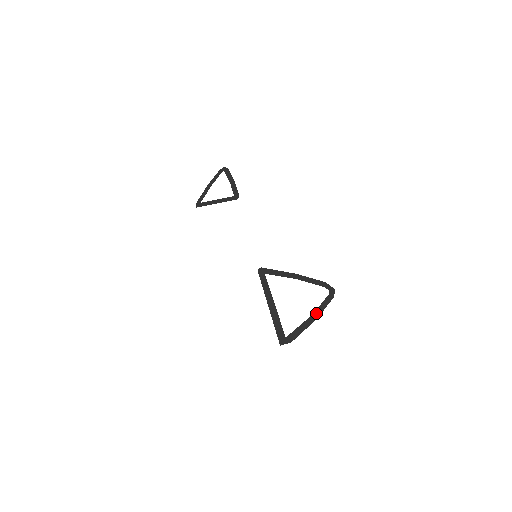
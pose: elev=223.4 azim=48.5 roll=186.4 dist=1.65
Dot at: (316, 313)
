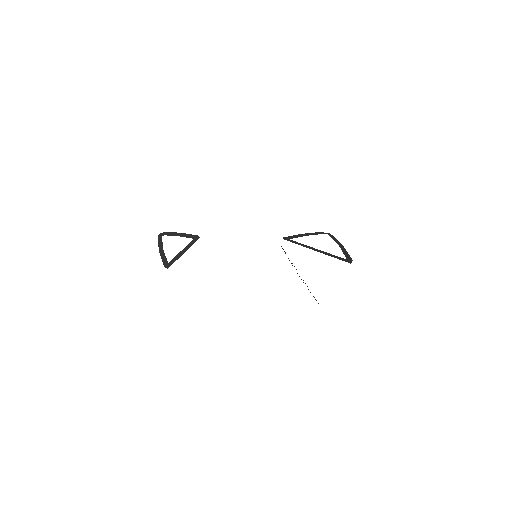
Dot at: (339, 245)
